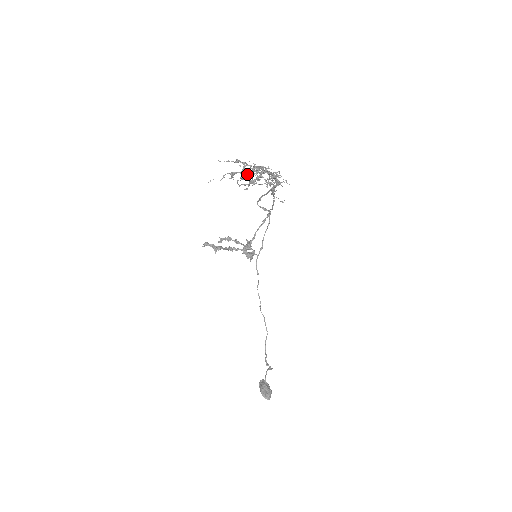
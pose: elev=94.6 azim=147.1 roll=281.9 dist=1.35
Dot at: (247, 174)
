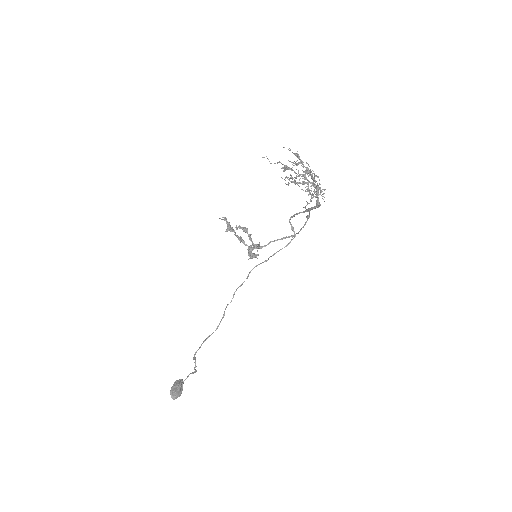
Dot at: (298, 176)
